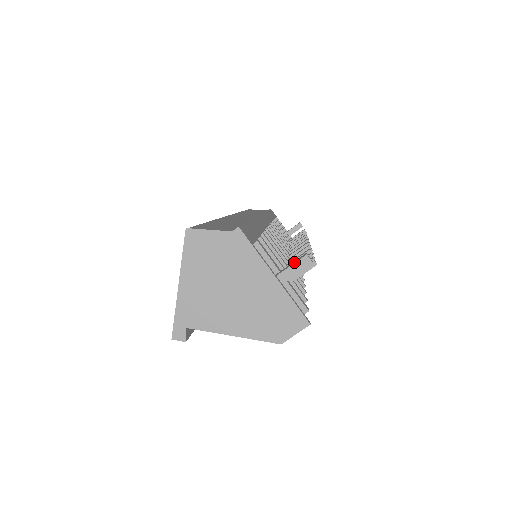
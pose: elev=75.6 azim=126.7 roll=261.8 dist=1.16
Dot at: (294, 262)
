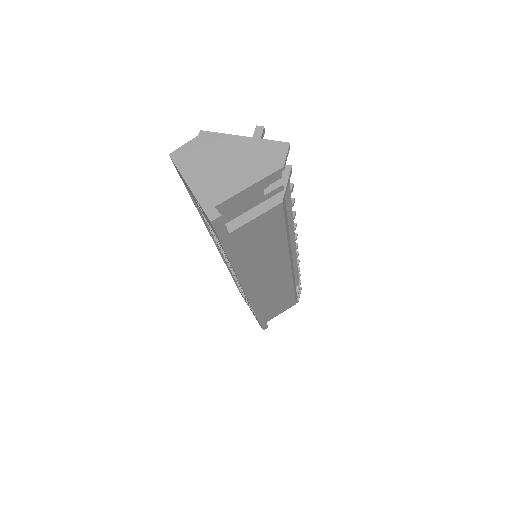
Dot at: (253, 136)
